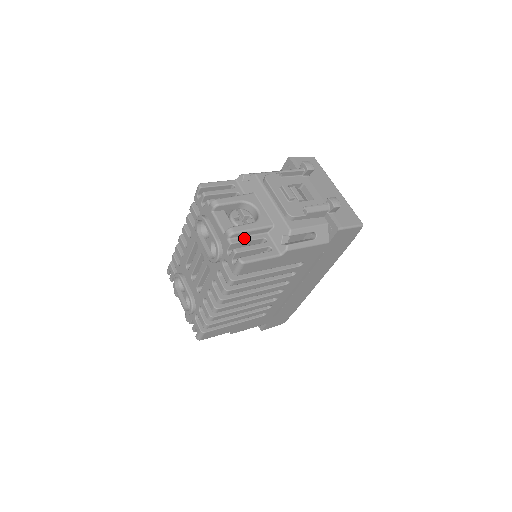
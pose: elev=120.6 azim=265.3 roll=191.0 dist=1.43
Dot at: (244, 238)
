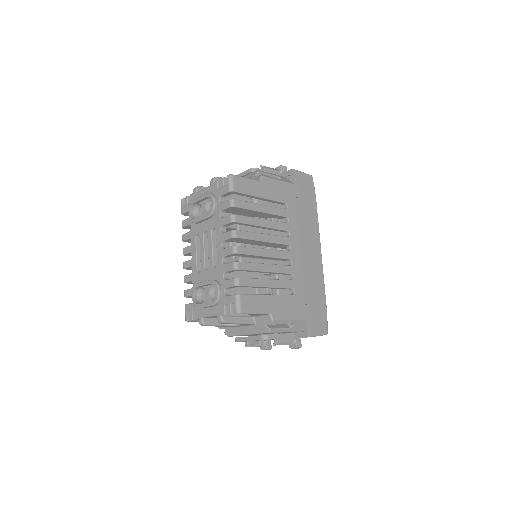
Dot at: occluded
